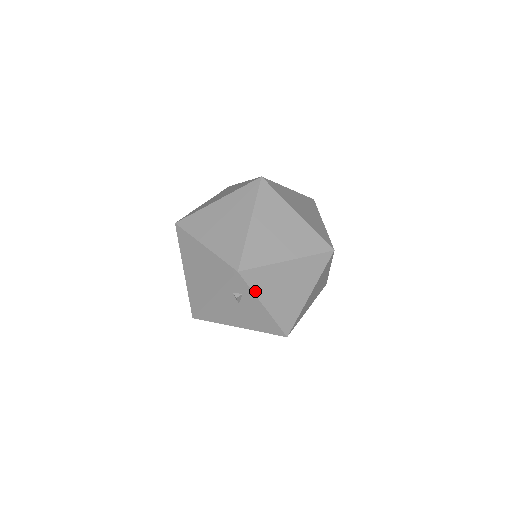
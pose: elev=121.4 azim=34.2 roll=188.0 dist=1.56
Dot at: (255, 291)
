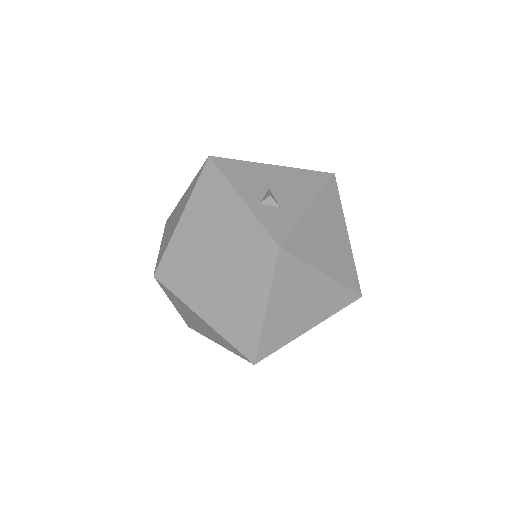
Dot at: occluded
